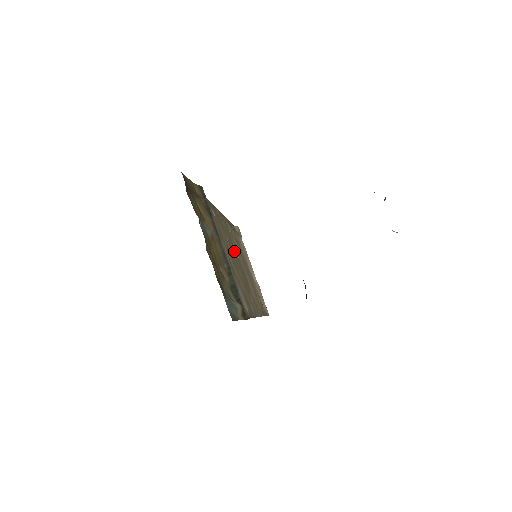
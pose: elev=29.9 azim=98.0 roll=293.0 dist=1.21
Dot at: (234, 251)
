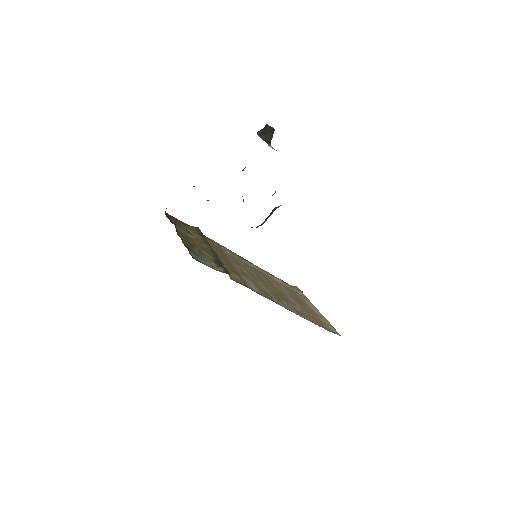
Dot at: (265, 280)
